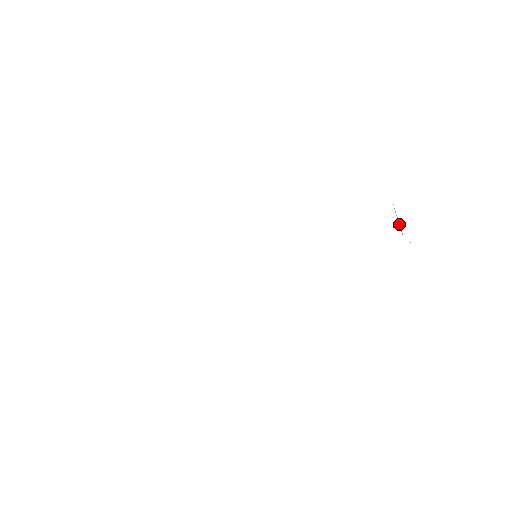
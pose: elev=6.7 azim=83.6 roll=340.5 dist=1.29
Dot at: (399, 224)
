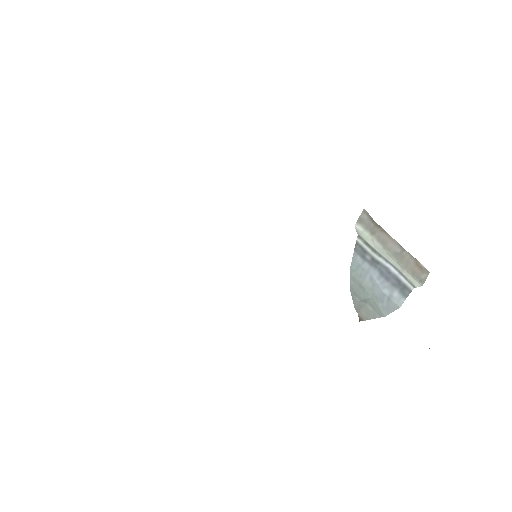
Dot at: (395, 251)
